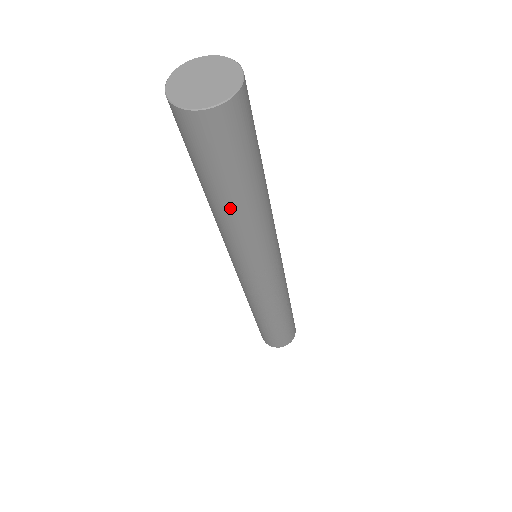
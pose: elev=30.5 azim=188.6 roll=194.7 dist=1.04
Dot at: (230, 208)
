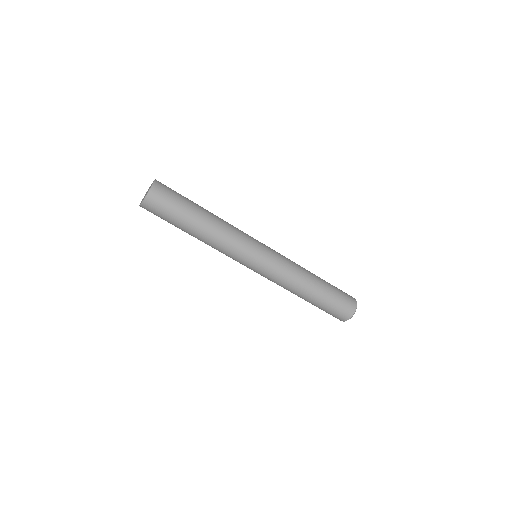
Dot at: (203, 220)
